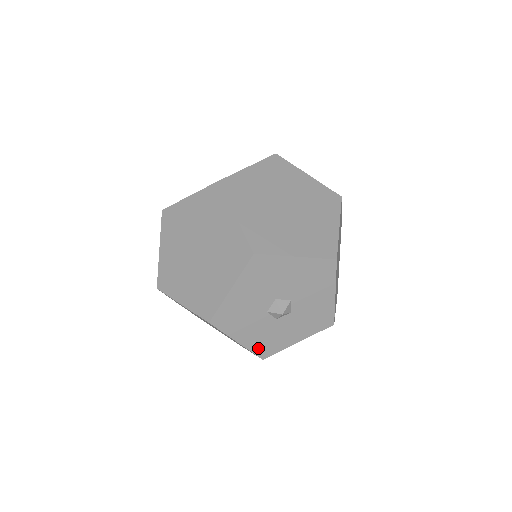
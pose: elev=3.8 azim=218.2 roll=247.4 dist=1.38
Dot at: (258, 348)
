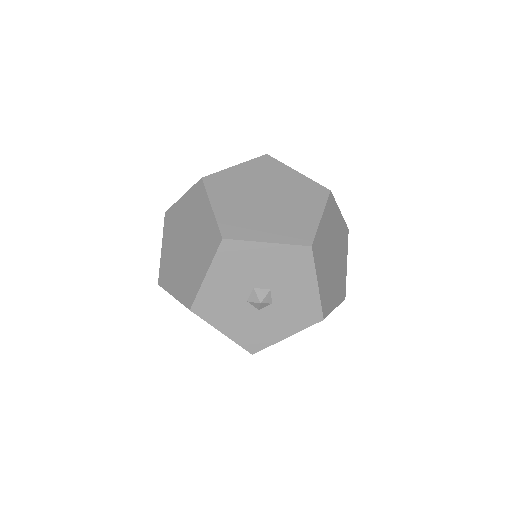
Dot at: (245, 341)
